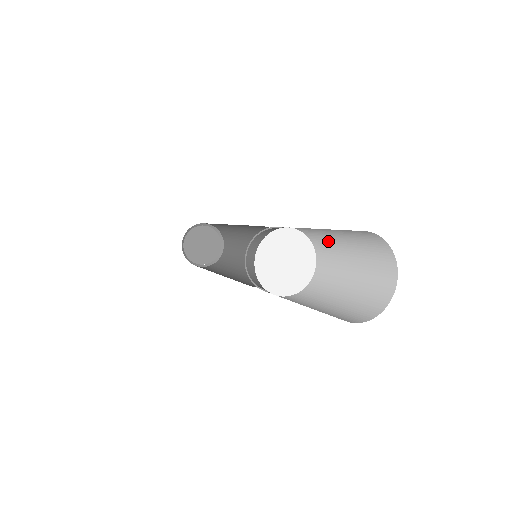
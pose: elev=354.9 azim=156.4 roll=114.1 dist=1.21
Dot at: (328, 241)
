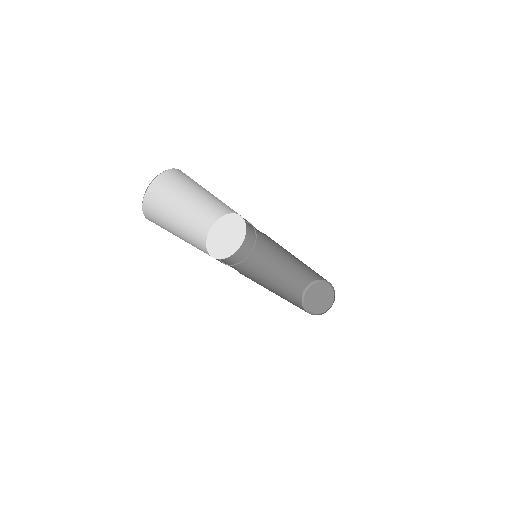
Dot at: (218, 202)
